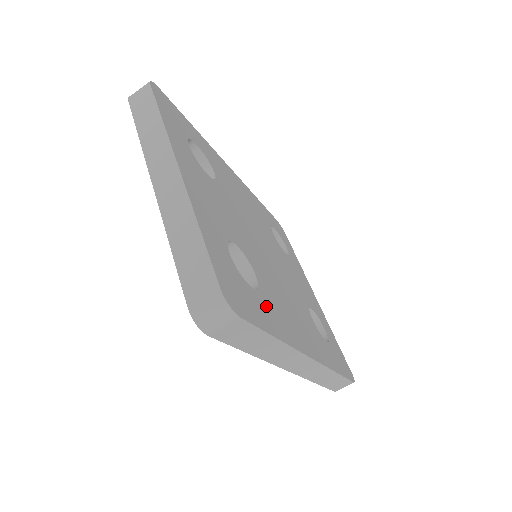
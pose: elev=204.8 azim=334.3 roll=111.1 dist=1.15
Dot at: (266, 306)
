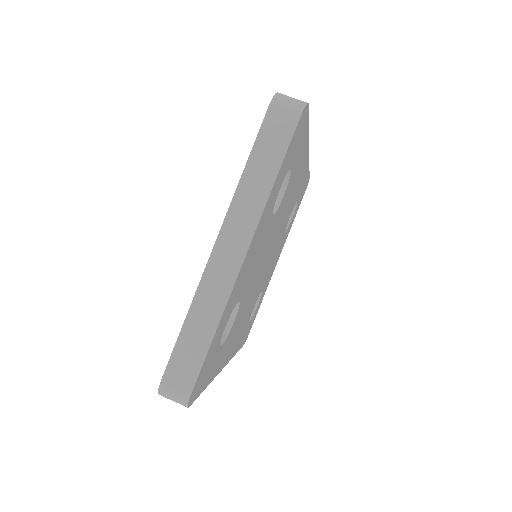
Dot at: (220, 355)
